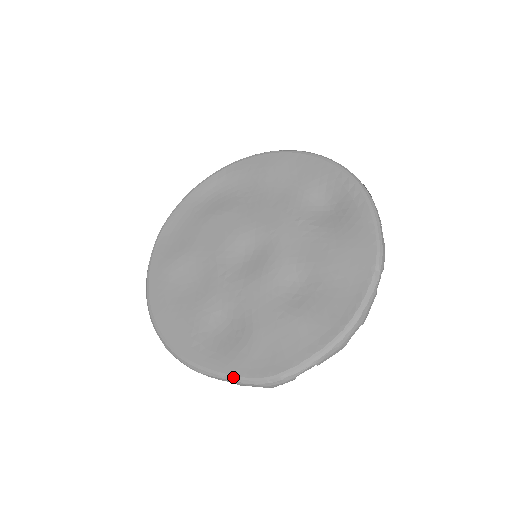
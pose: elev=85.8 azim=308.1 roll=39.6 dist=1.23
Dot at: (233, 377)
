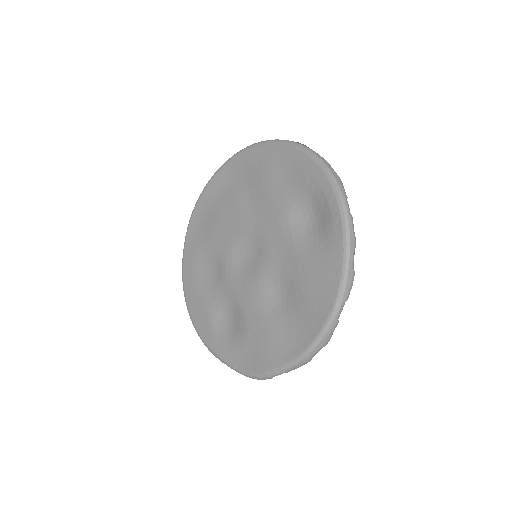
Dot at: (230, 366)
